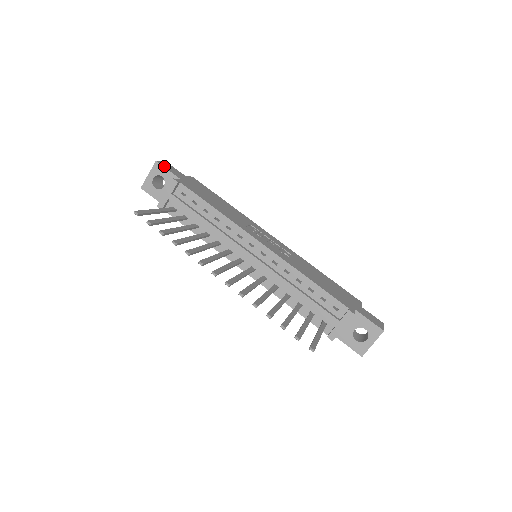
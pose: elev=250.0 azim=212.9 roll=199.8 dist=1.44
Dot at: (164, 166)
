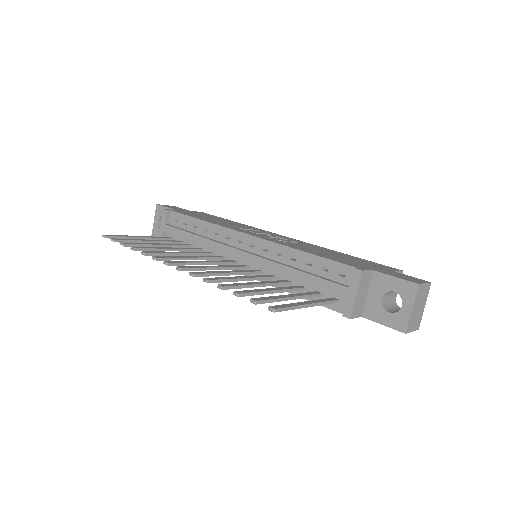
Dot at: (163, 206)
